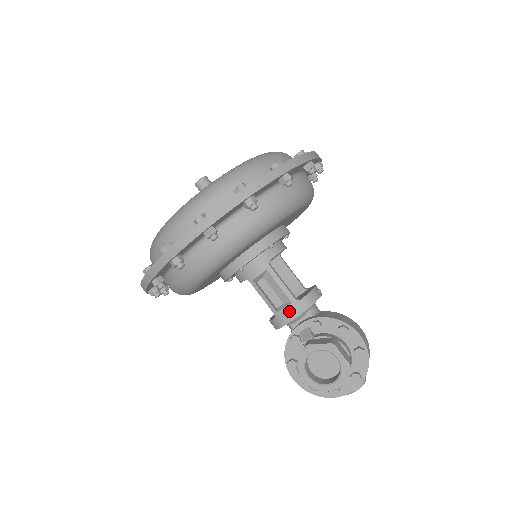
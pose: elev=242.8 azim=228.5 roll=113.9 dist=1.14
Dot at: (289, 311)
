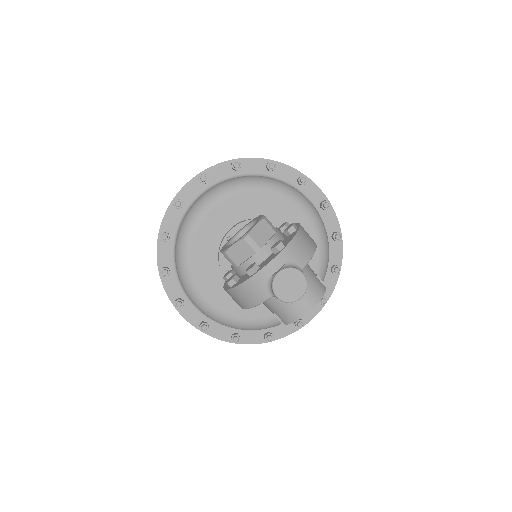
Dot at: occluded
